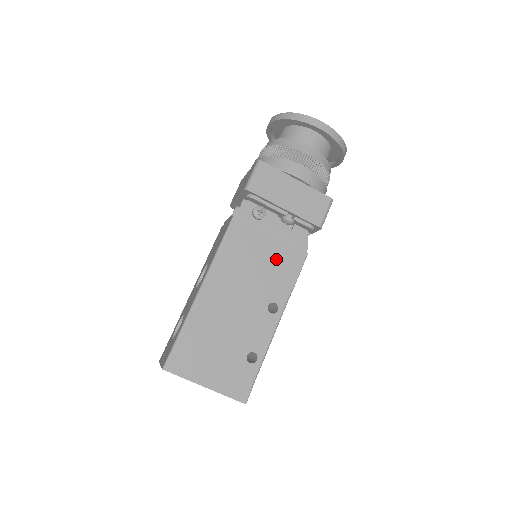
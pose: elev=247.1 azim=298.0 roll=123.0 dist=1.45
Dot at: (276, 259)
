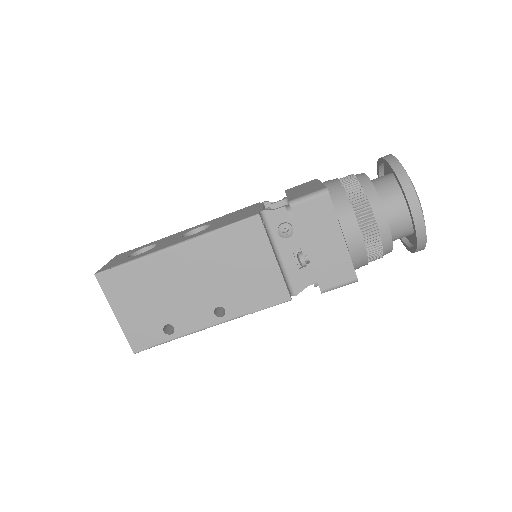
Dot at: (260, 280)
